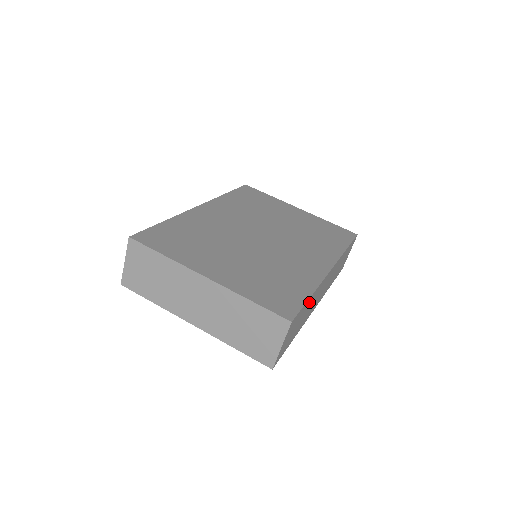
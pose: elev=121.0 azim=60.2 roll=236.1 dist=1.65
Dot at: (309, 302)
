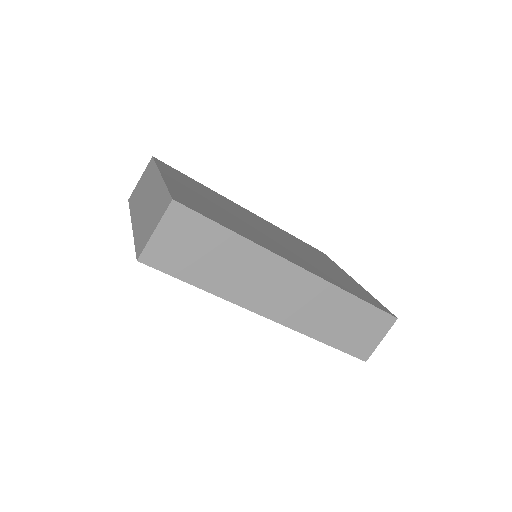
Dot at: (231, 245)
